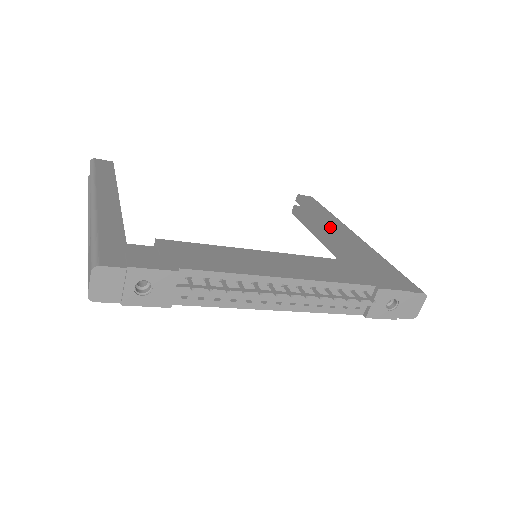
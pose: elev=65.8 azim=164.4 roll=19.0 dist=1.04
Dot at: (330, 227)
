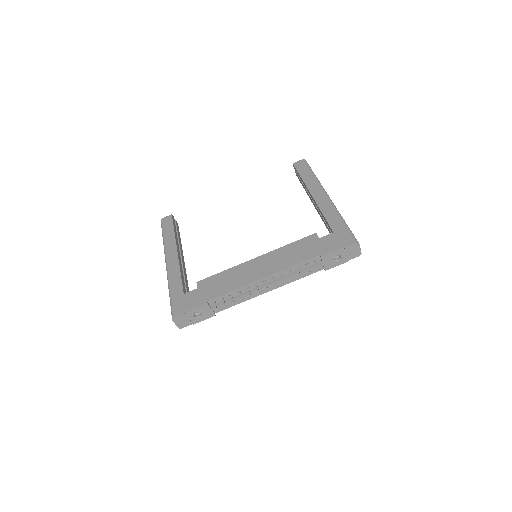
Dot at: (310, 194)
